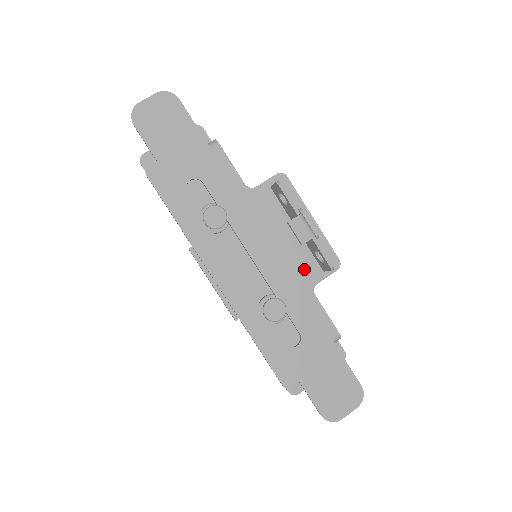
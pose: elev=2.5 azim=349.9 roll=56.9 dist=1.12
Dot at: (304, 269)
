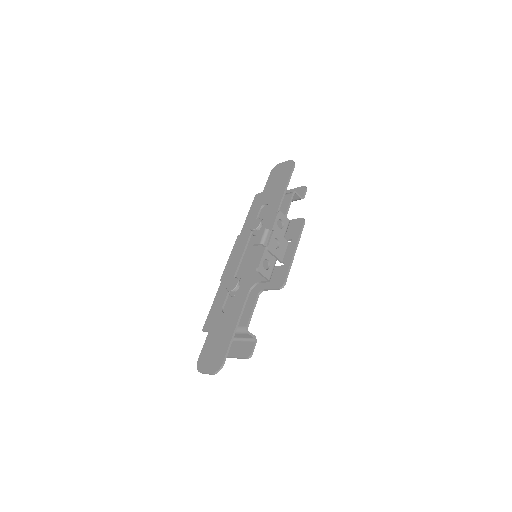
Dot at: occluded
